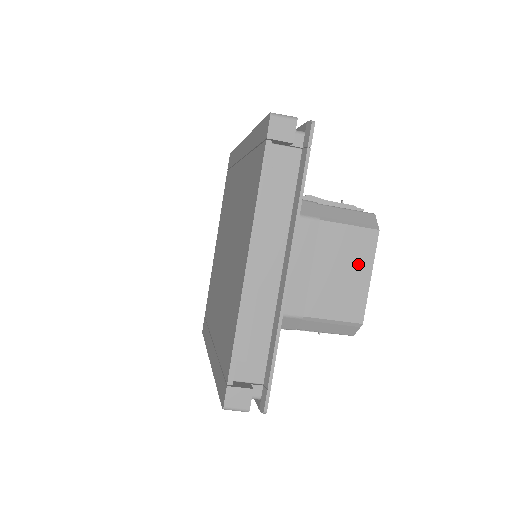
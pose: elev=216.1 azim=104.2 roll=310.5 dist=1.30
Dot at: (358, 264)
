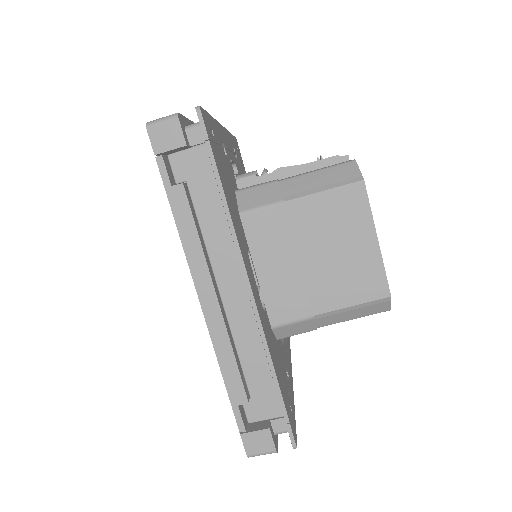
Dot at: (354, 231)
